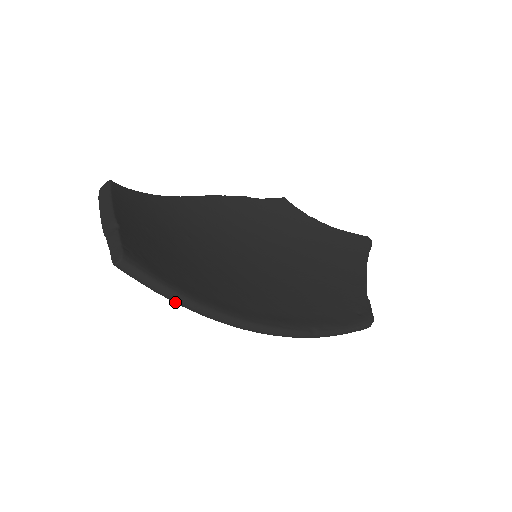
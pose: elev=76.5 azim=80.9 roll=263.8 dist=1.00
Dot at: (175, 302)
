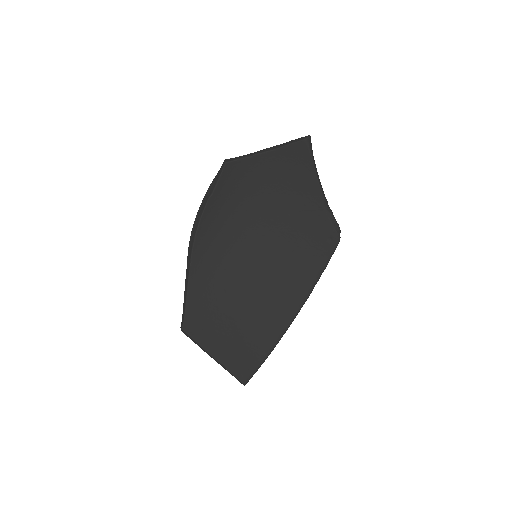
Dot at: (264, 360)
